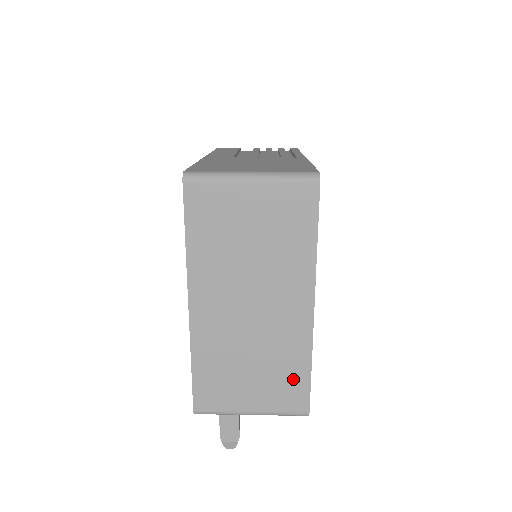
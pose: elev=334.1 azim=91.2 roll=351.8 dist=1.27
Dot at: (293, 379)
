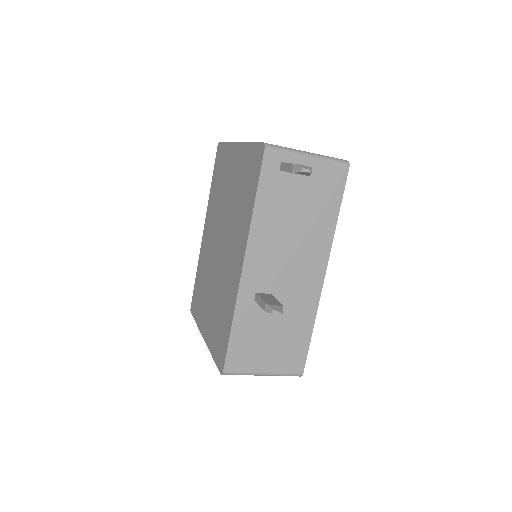
Dot at: occluded
